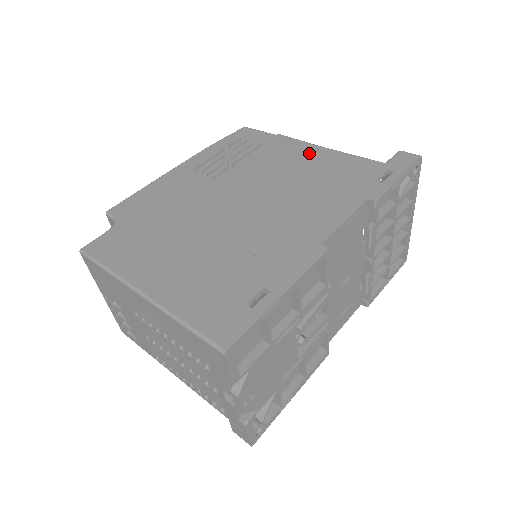
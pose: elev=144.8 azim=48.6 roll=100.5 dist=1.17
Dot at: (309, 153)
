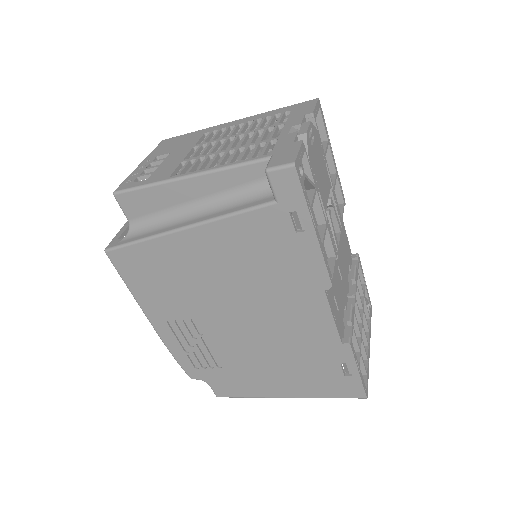
Dot at: occluded
